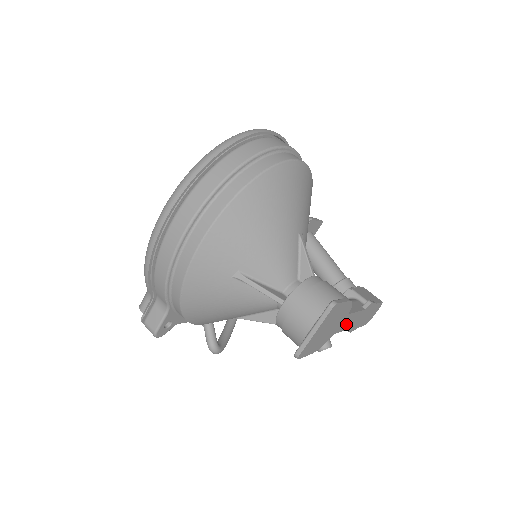
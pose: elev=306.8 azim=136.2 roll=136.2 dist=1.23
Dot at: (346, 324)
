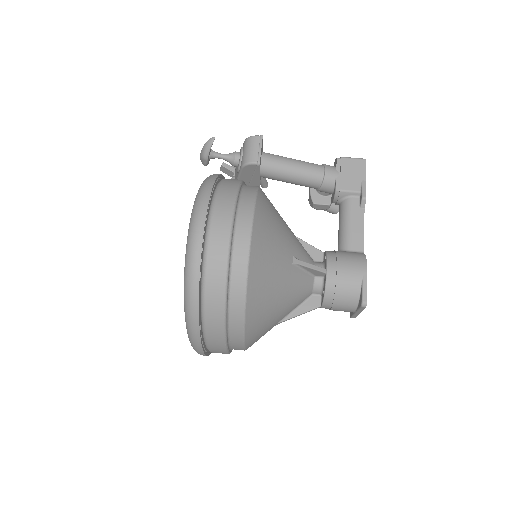
Dot at: occluded
